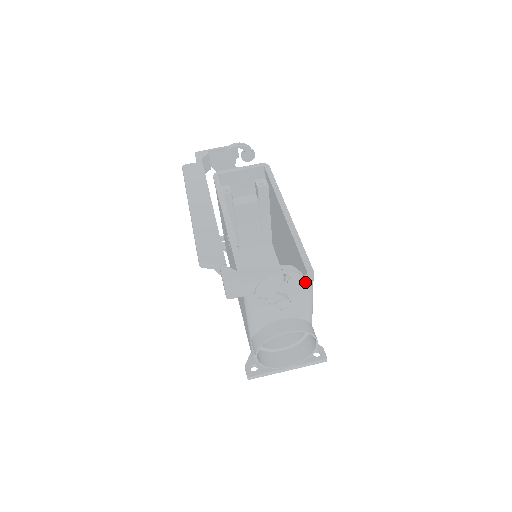
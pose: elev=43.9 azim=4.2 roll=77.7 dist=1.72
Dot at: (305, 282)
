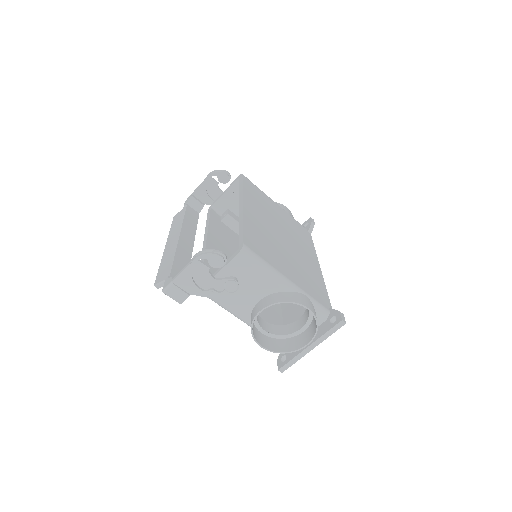
Dot at: (238, 257)
